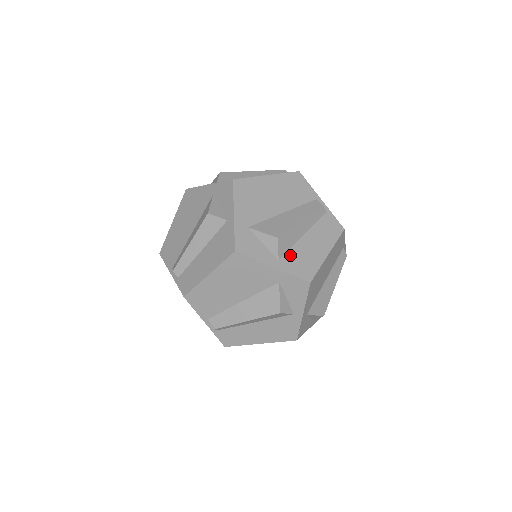
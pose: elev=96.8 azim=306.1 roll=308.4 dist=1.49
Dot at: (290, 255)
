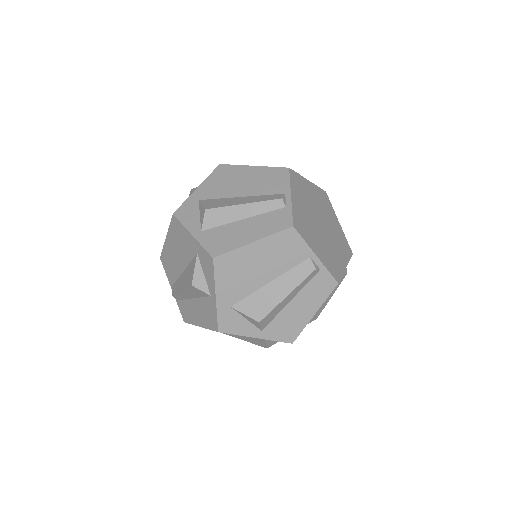
Dot at: (274, 324)
